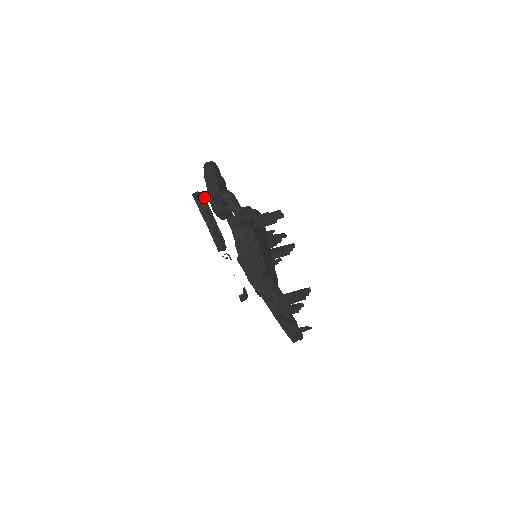
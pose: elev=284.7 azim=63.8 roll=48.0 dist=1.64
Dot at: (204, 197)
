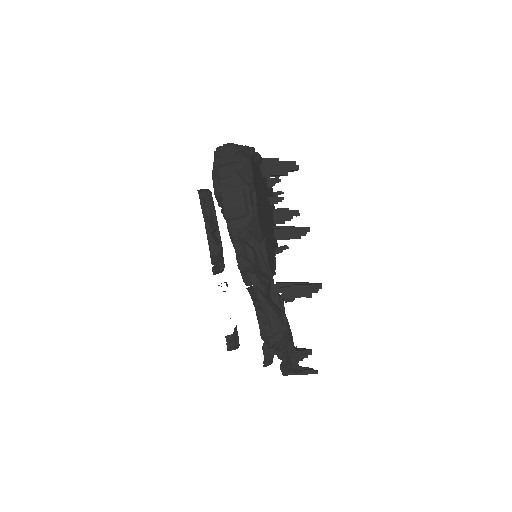
Dot at: (210, 191)
